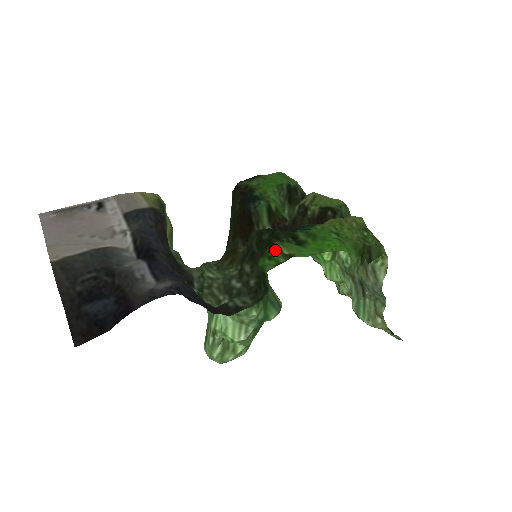
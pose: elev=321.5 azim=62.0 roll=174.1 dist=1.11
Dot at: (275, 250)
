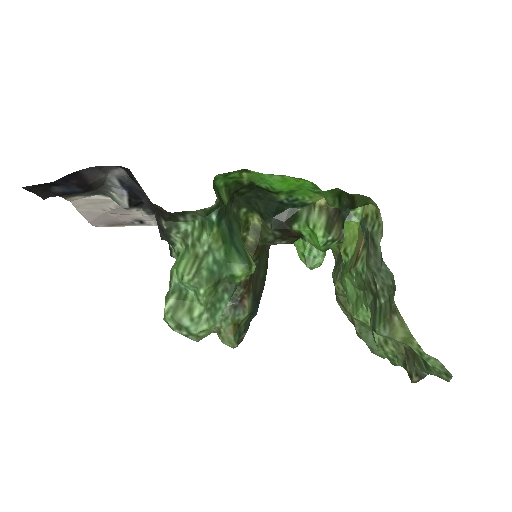
Dot at: (237, 177)
